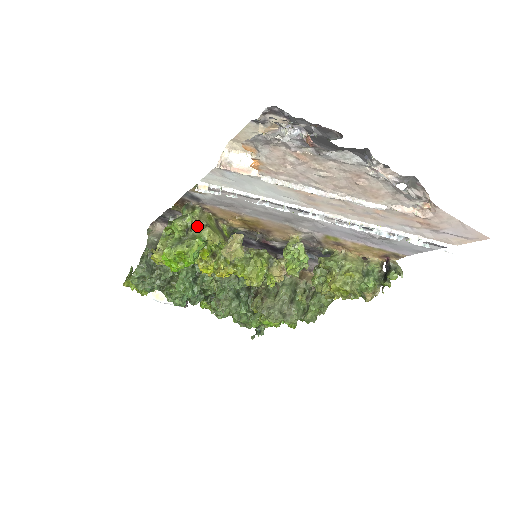
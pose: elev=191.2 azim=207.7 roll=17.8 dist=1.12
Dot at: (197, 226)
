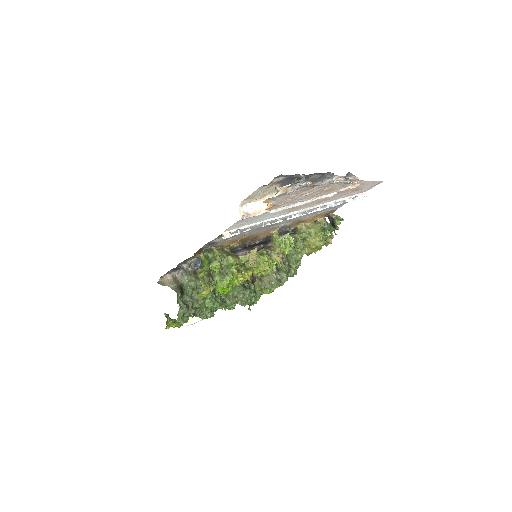
Dot at: (223, 259)
